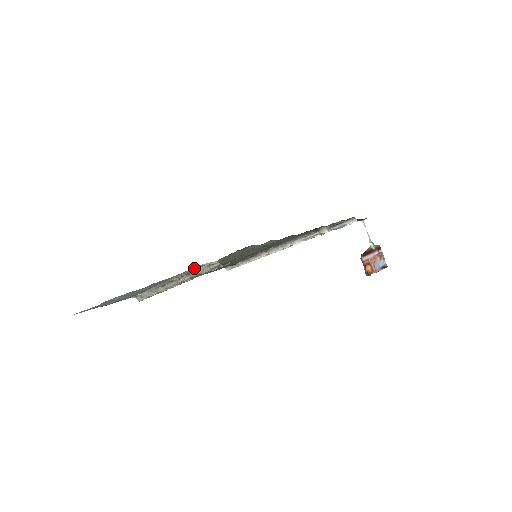
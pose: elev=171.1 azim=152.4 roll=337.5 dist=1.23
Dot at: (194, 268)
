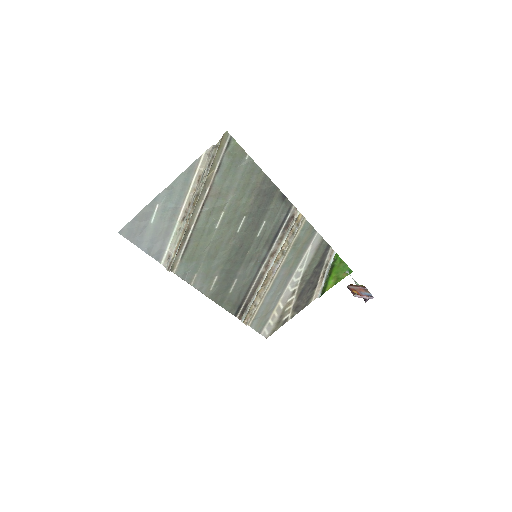
Dot at: (201, 163)
